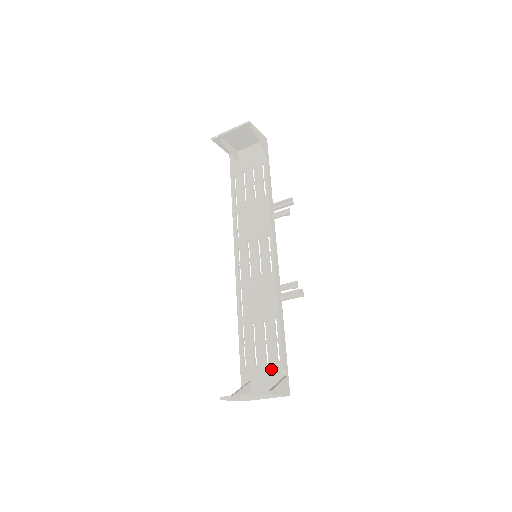
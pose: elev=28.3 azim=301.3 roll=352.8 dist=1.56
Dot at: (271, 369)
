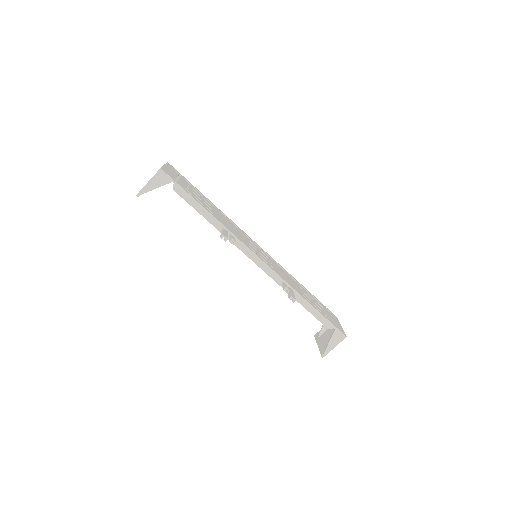
Dot at: occluded
